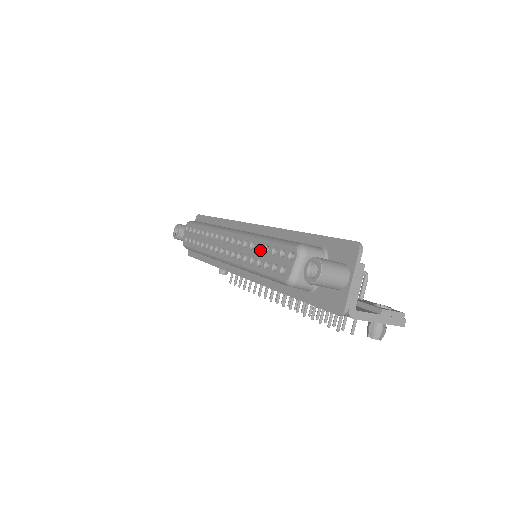
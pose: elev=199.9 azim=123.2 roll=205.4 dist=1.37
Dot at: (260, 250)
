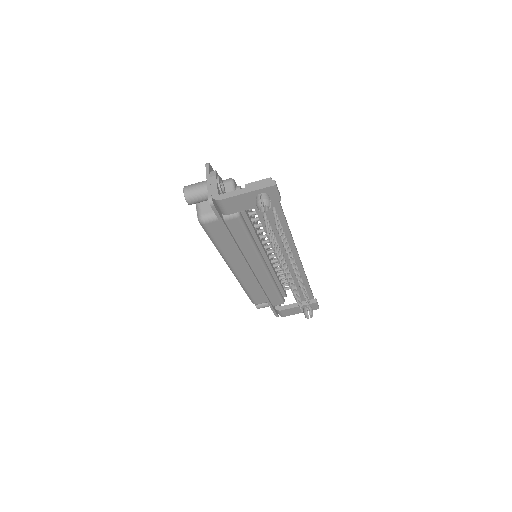
Dot at: occluded
